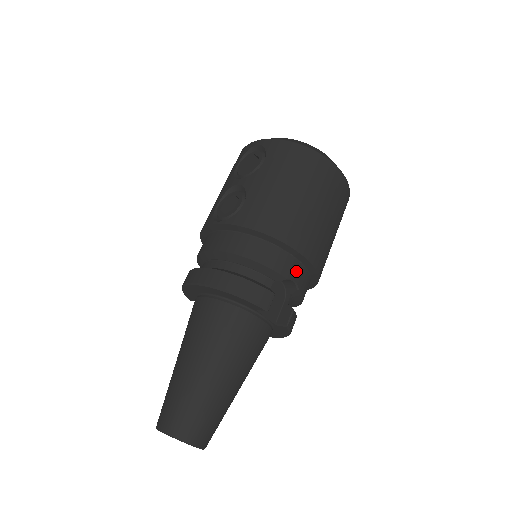
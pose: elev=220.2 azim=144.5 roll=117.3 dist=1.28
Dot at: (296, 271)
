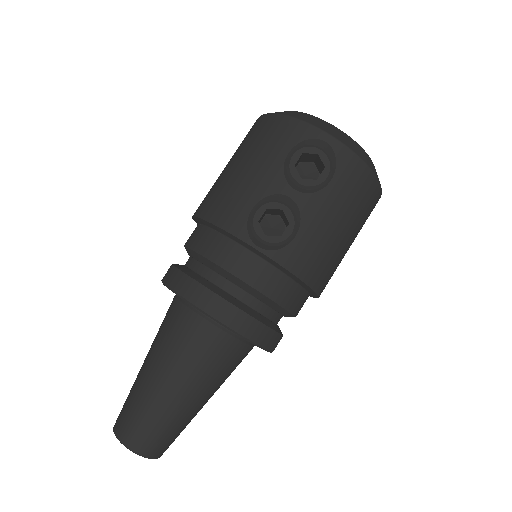
Dot at: occluded
